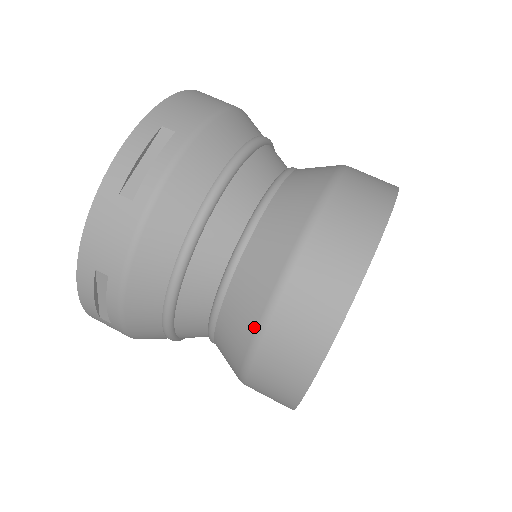
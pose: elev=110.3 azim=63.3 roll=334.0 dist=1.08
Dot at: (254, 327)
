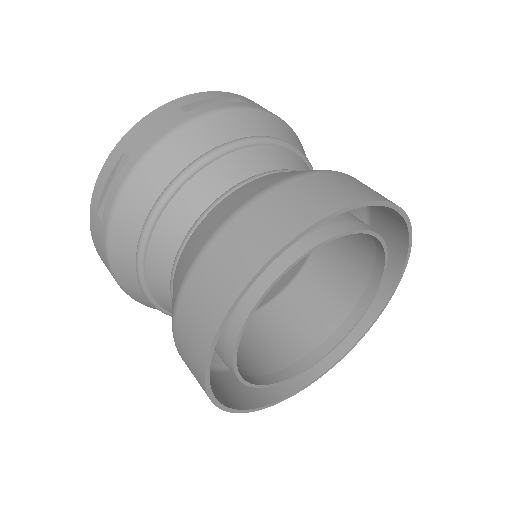
Dot at: (217, 226)
